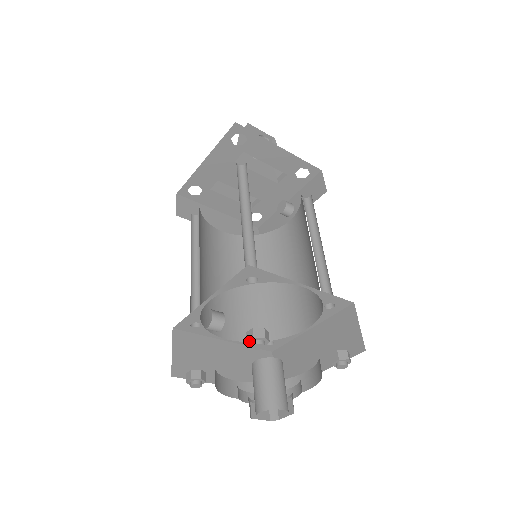
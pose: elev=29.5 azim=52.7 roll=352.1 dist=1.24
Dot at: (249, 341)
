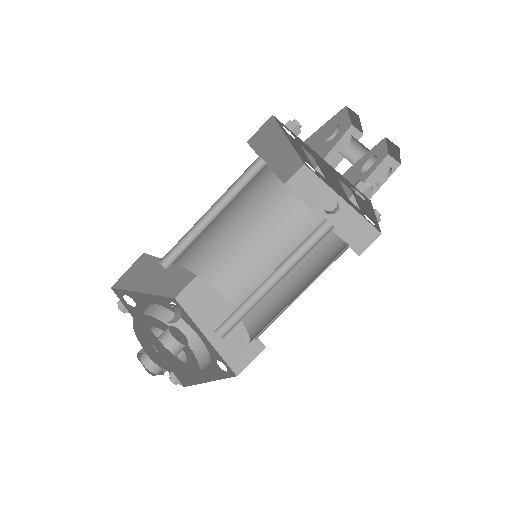
Dot at: (171, 377)
